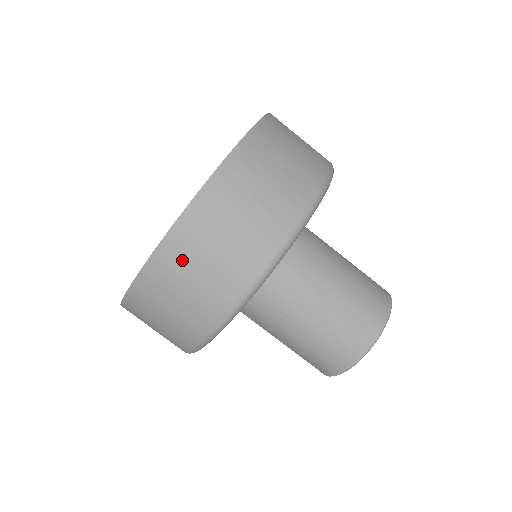
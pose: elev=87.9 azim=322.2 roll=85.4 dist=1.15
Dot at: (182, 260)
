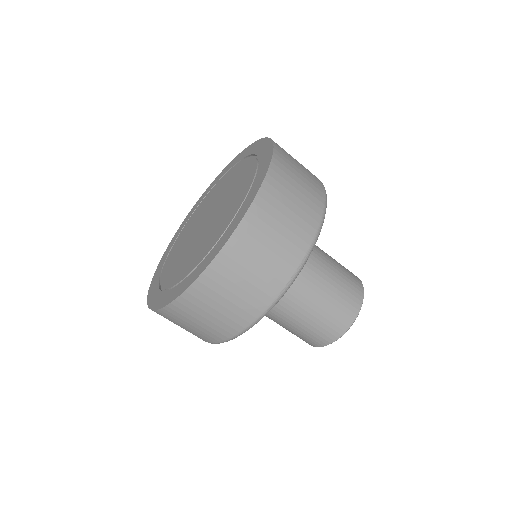
Dot at: (251, 245)
